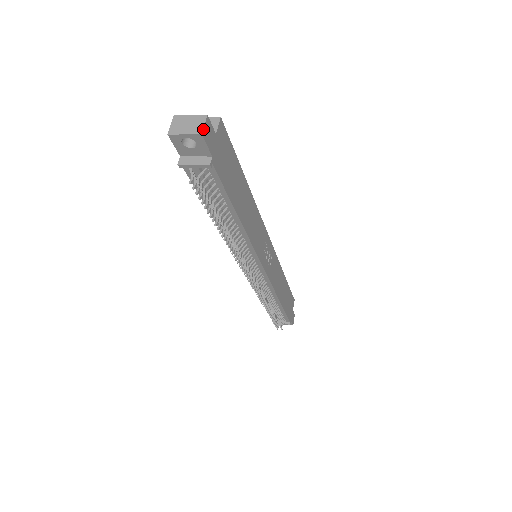
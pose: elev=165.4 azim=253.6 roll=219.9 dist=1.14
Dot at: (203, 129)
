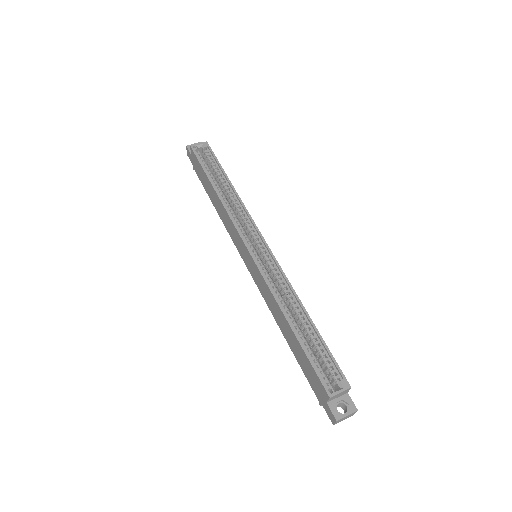
Dot at: occluded
